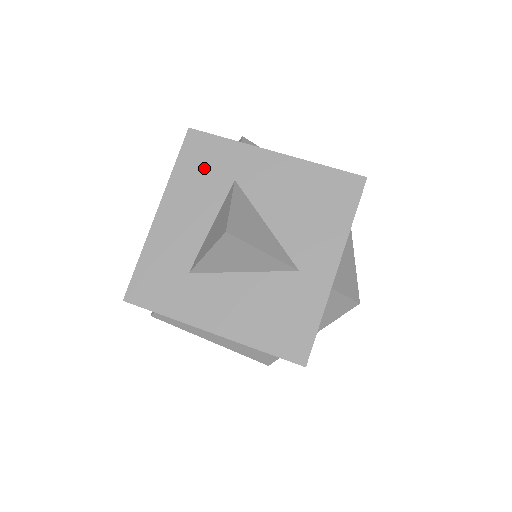
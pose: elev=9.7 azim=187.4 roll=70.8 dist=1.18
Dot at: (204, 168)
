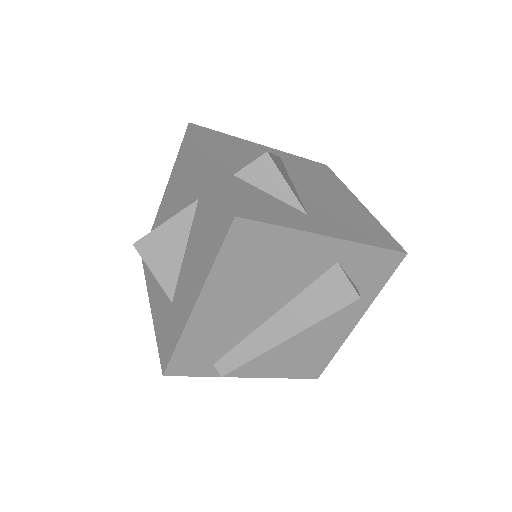
Dot at: occluded
